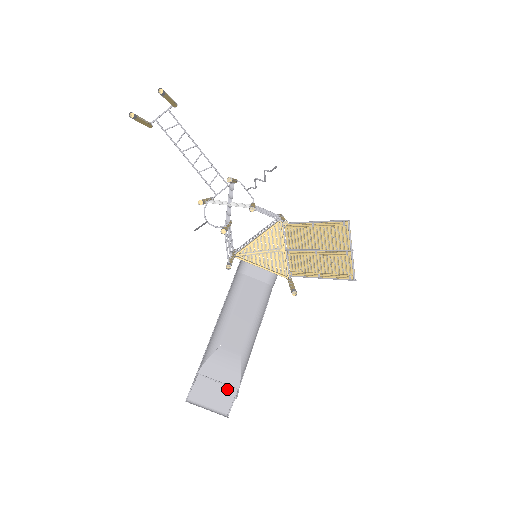
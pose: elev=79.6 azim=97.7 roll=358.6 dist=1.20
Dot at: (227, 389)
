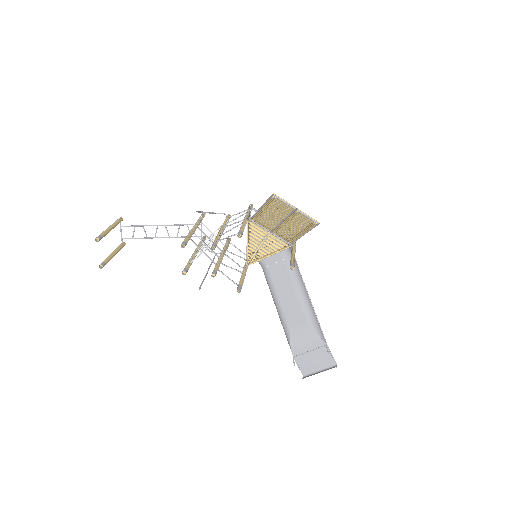
Dot at: (320, 350)
